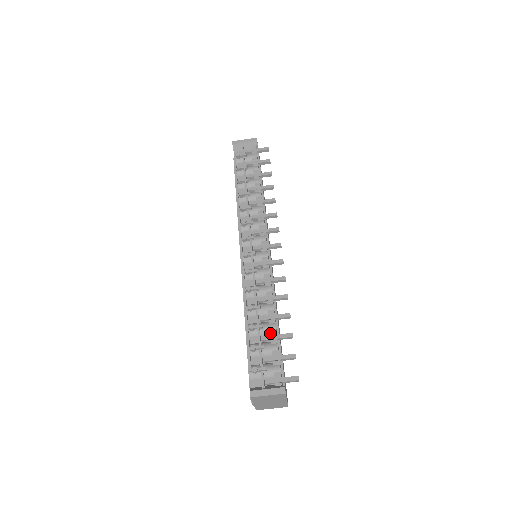
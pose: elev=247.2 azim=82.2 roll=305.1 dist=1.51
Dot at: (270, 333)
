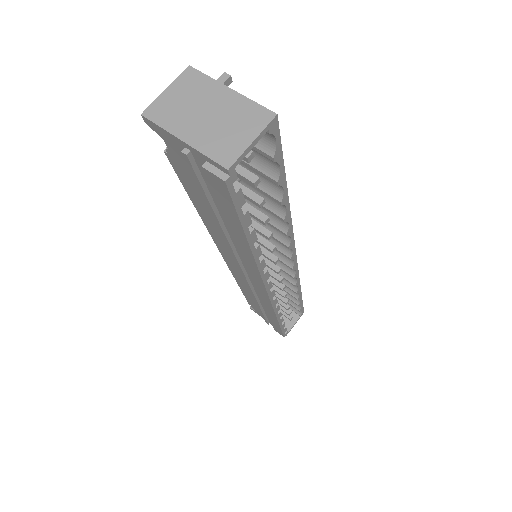
Dot at: occluded
